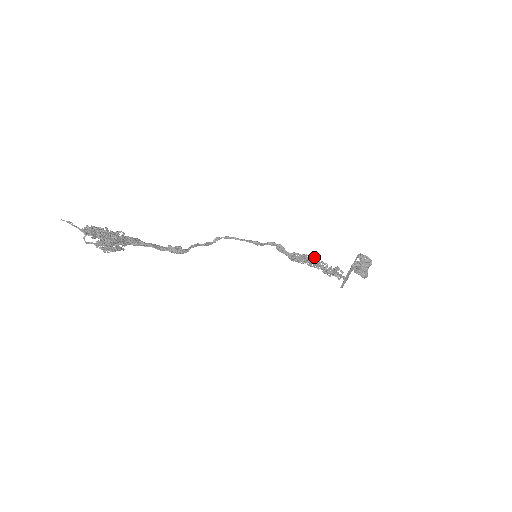
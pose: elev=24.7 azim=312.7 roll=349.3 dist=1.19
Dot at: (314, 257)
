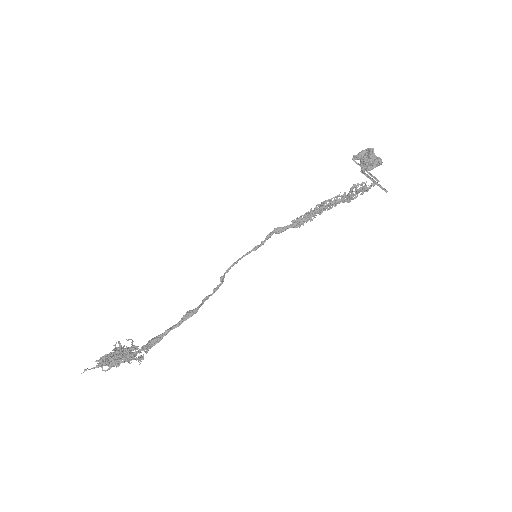
Dot at: (321, 204)
